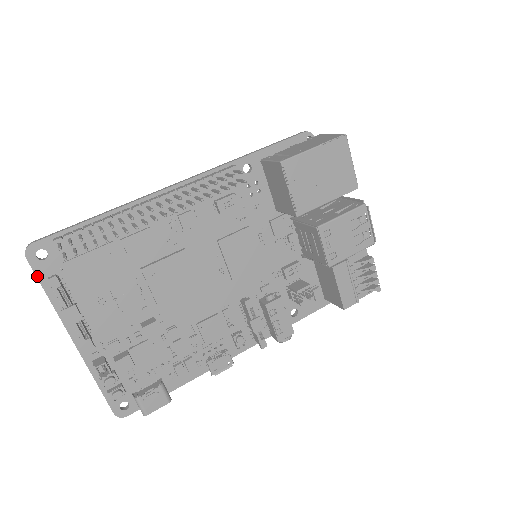
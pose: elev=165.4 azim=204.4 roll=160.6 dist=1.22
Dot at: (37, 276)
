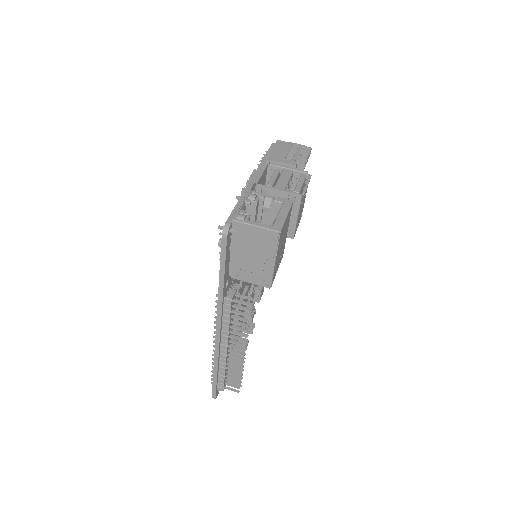
Dot at: occluded
